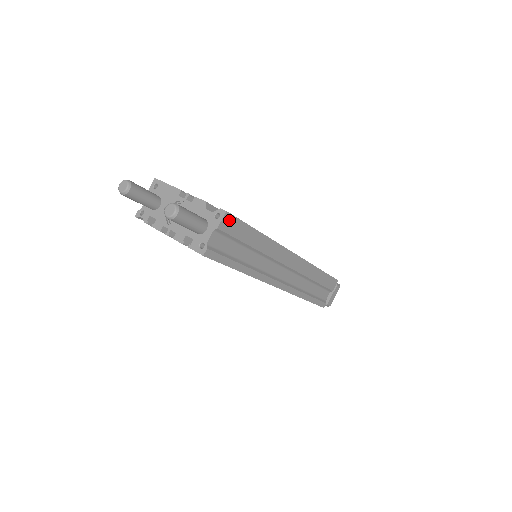
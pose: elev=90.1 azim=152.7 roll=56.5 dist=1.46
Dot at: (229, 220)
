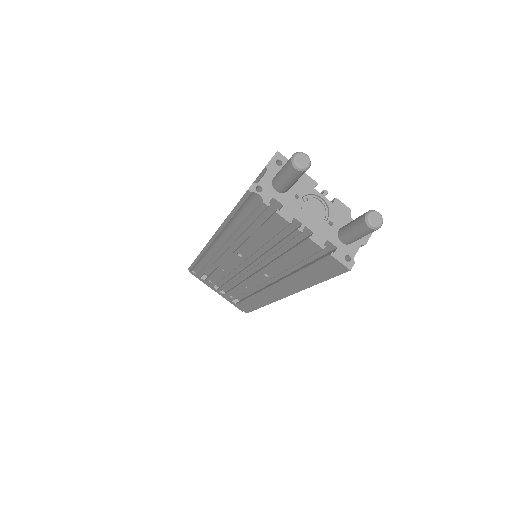
Dot at: occluded
